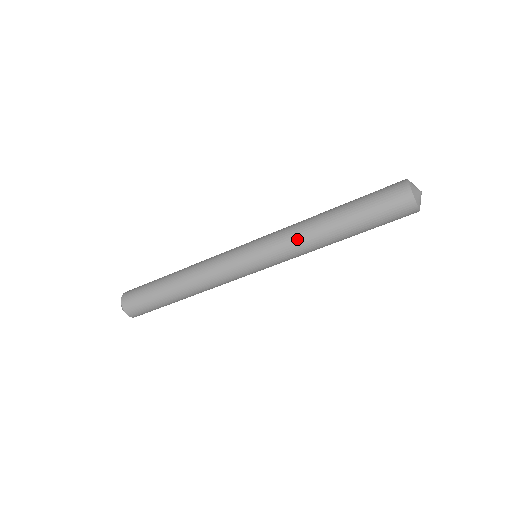
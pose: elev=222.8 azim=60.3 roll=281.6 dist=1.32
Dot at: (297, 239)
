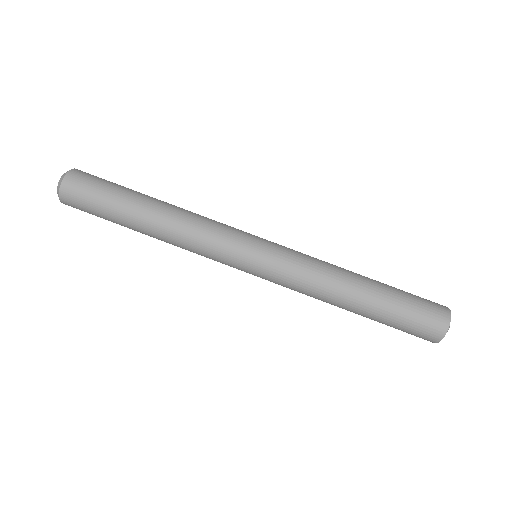
Dot at: (321, 261)
